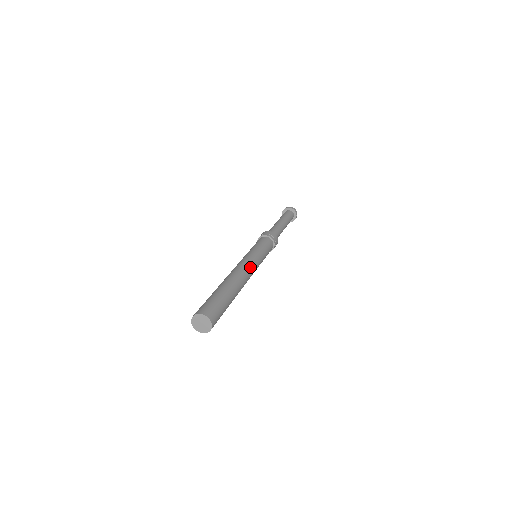
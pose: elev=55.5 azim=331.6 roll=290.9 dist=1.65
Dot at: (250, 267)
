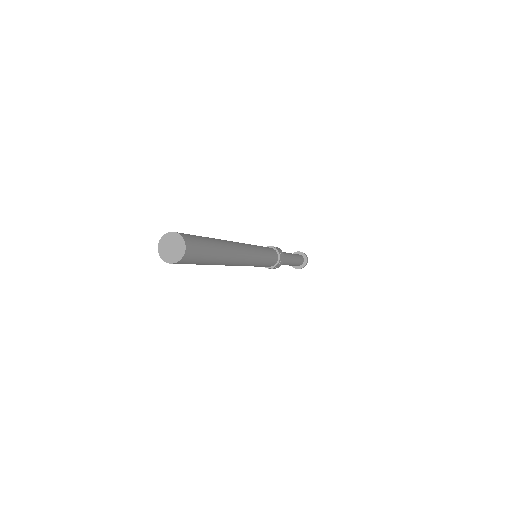
Dot at: (249, 254)
